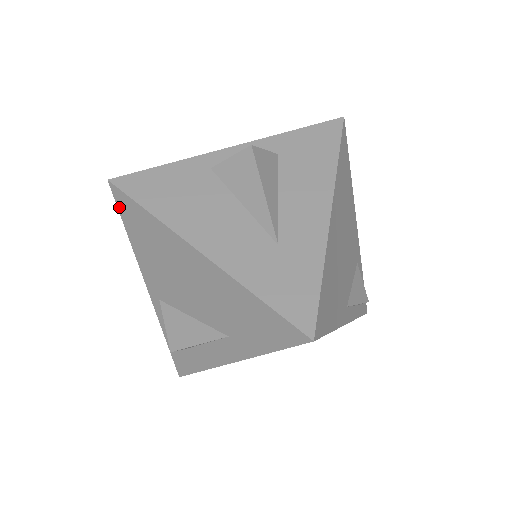
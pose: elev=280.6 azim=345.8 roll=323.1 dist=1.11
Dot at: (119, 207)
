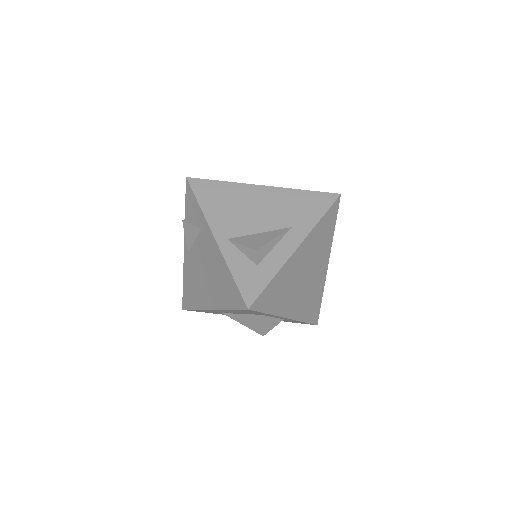
Dot at: (194, 189)
